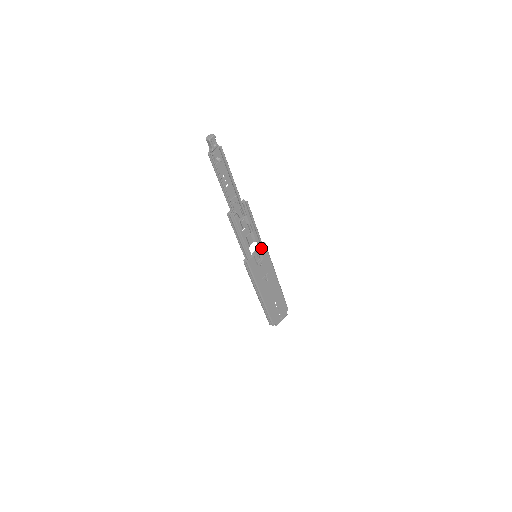
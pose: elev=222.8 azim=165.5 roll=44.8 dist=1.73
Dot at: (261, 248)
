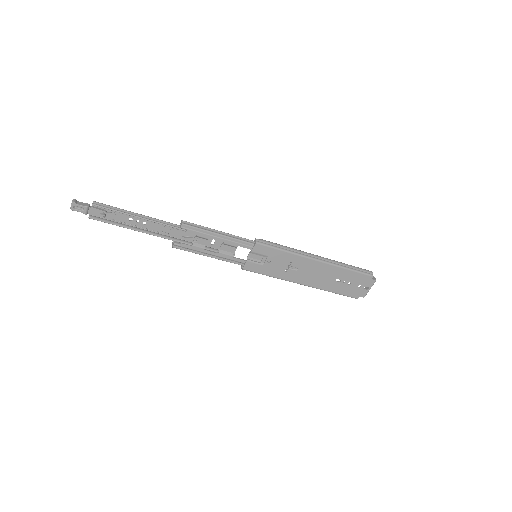
Dot at: (252, 249)
